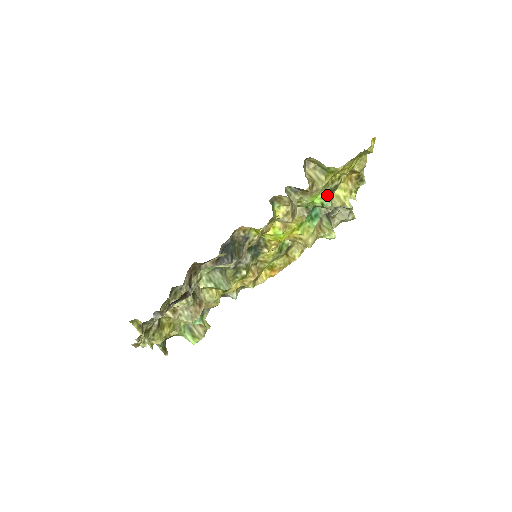
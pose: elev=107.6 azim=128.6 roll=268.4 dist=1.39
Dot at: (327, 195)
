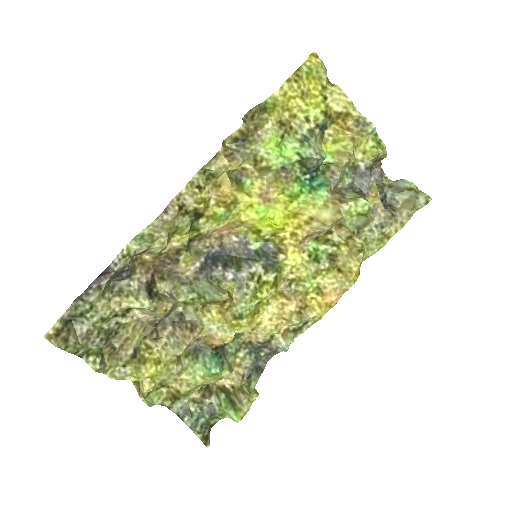
Dot at: (301, 143)
